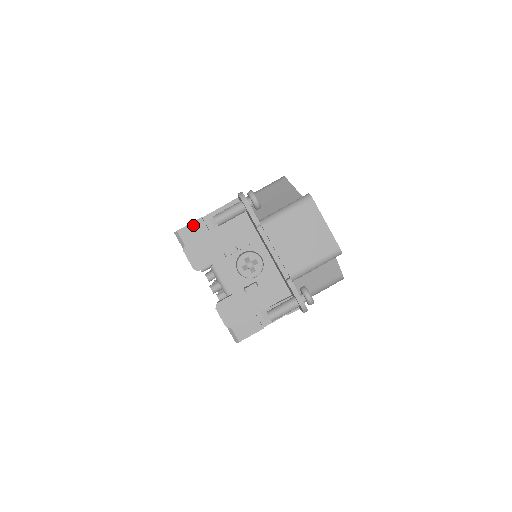
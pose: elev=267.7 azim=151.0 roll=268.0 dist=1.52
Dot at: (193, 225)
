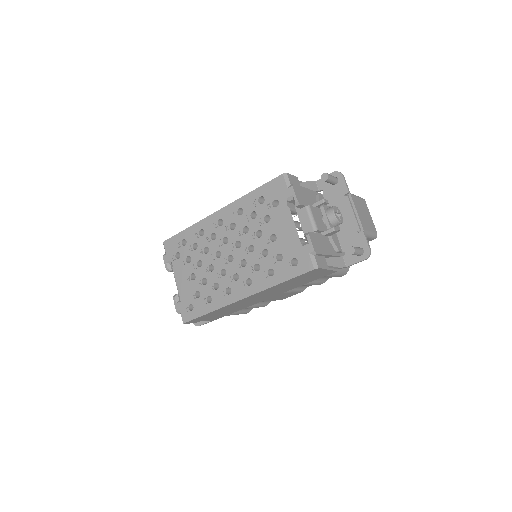
Dot at: (294, 177)
